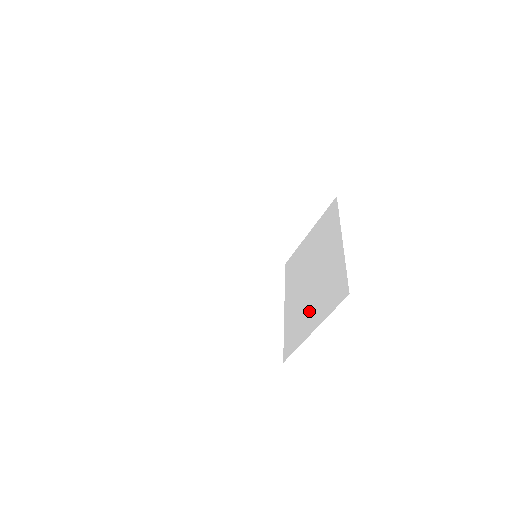
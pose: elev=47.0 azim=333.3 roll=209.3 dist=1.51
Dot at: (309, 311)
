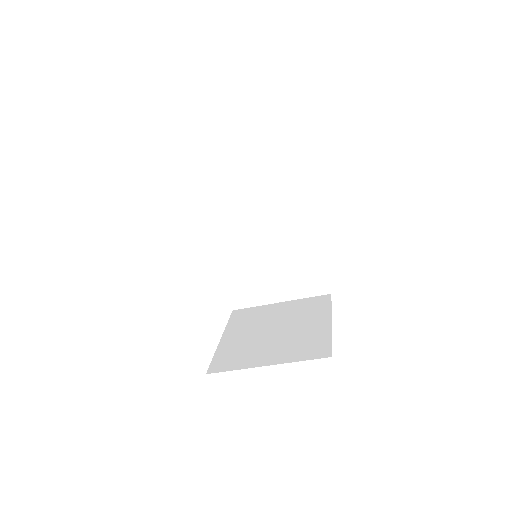
Dot at: (270, 279)
